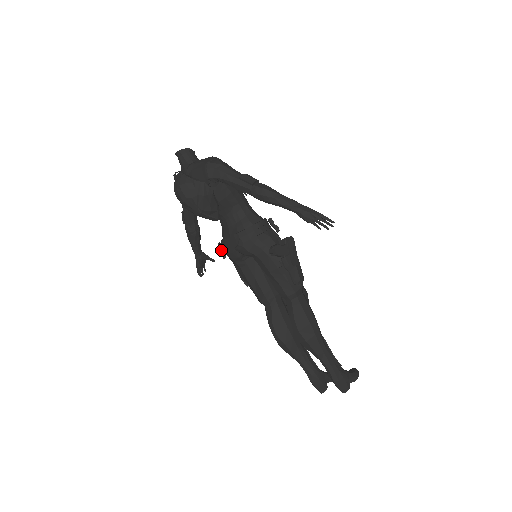
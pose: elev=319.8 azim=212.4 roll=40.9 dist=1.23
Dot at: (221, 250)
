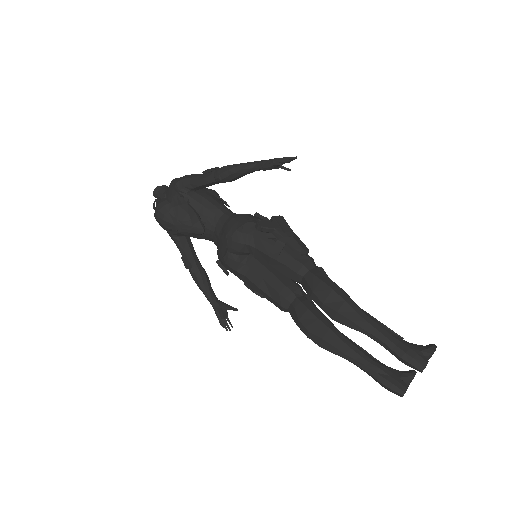
Dot at: (220, 266)
